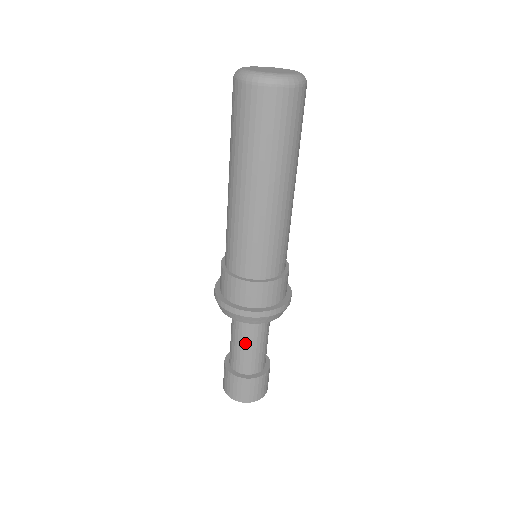
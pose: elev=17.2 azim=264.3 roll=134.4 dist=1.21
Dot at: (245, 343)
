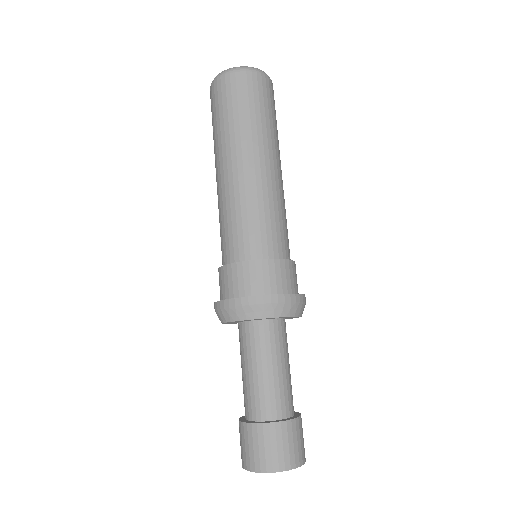
Dot at: (272, 364)
